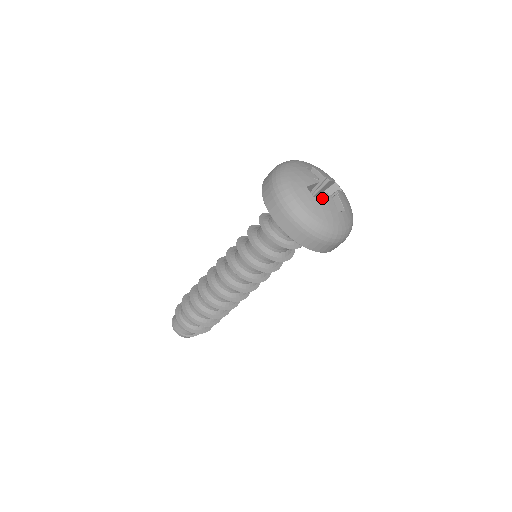
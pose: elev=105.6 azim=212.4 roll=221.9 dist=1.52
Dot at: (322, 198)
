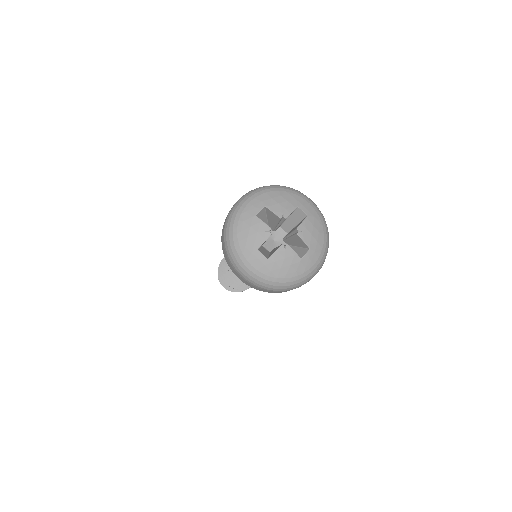
Dot at: (278, 255)
